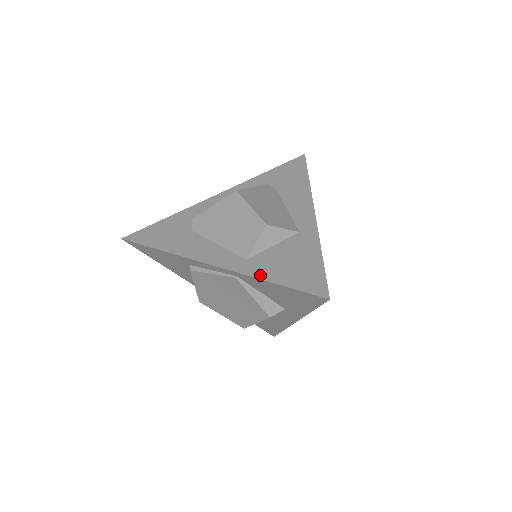
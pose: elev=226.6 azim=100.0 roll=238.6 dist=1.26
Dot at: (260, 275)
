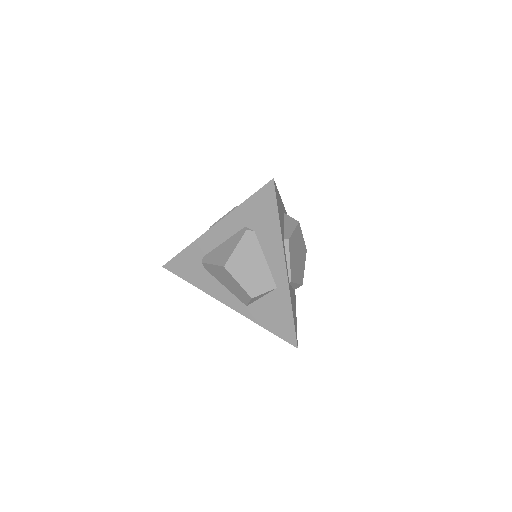
Dot at: (257, 321)
